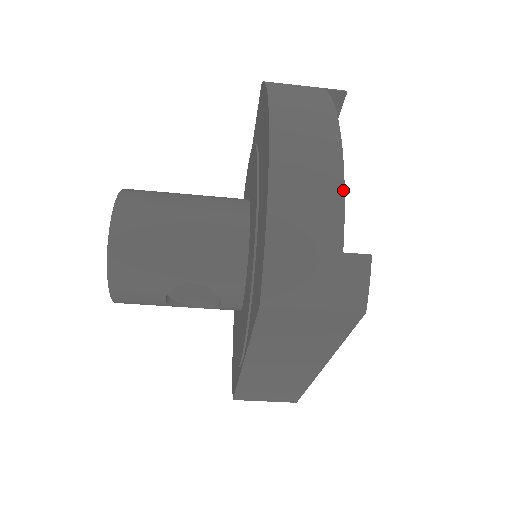
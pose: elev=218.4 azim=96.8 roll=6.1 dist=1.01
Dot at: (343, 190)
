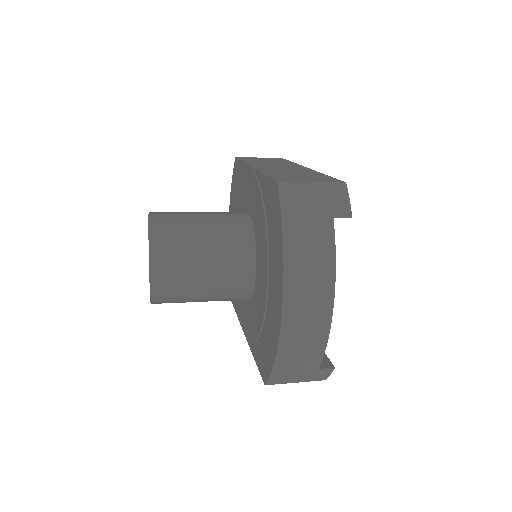
Dot at: (326, 344)
